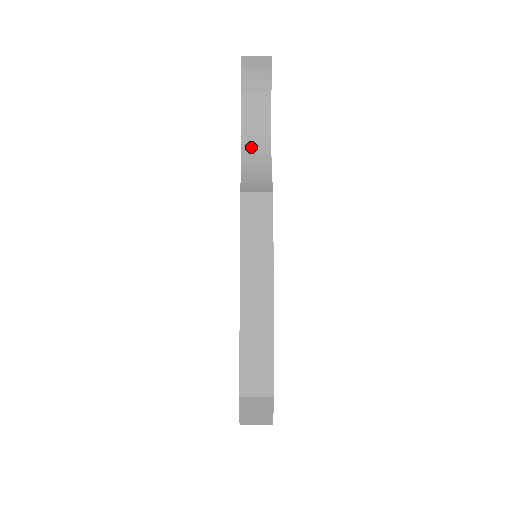
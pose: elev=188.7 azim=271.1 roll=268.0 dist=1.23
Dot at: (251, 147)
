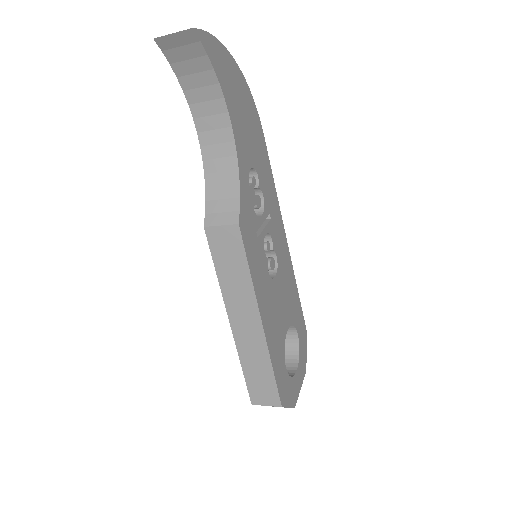
Dot at: (212, 149)
